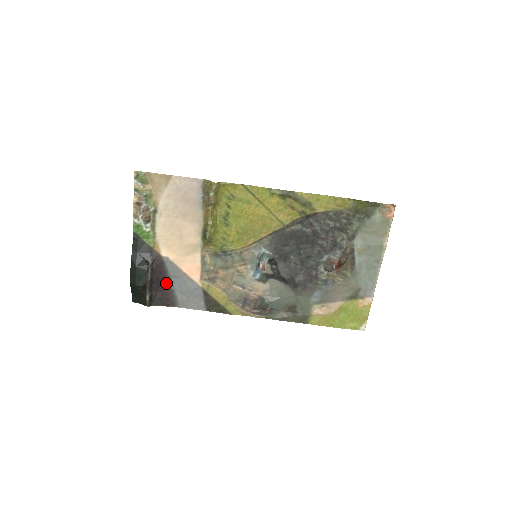
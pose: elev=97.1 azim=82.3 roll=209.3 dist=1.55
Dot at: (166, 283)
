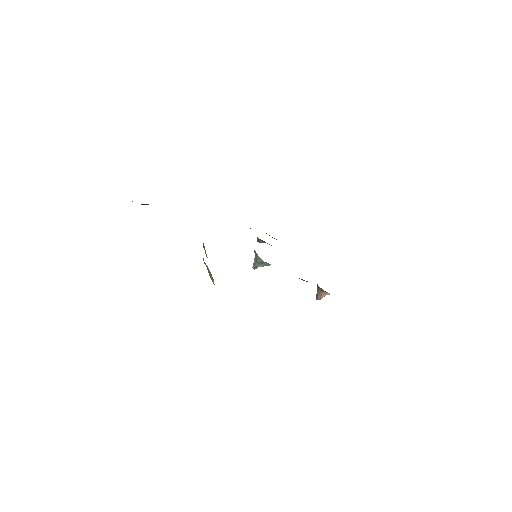
Dot at: occluded
